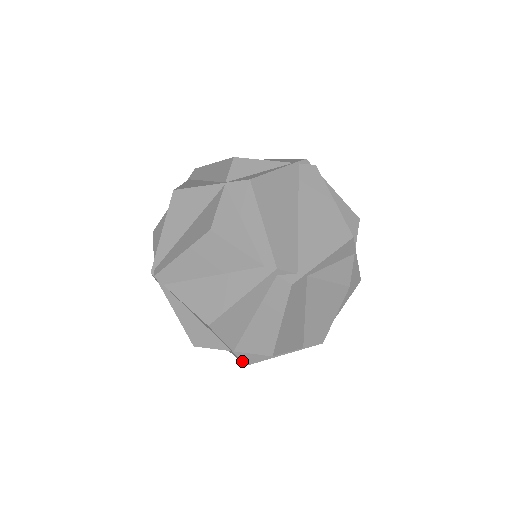
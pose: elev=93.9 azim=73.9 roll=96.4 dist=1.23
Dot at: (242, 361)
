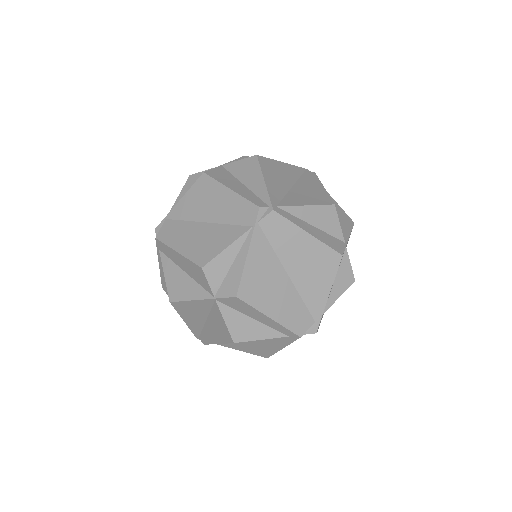
Dot at: occluded
